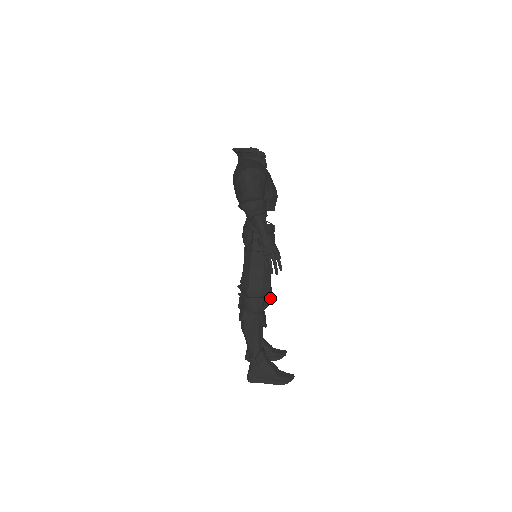
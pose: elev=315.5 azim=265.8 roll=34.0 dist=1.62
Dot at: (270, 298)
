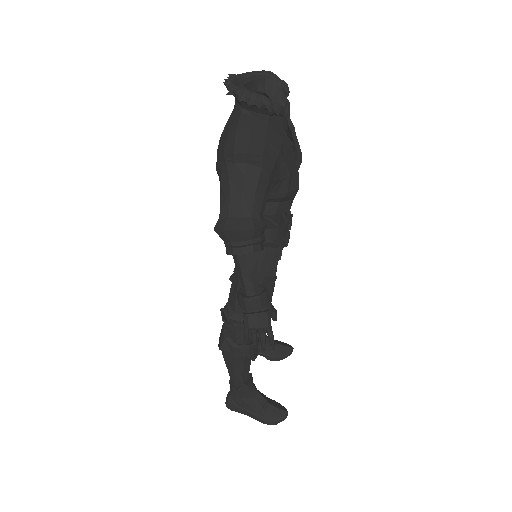
Dot at: occluded
